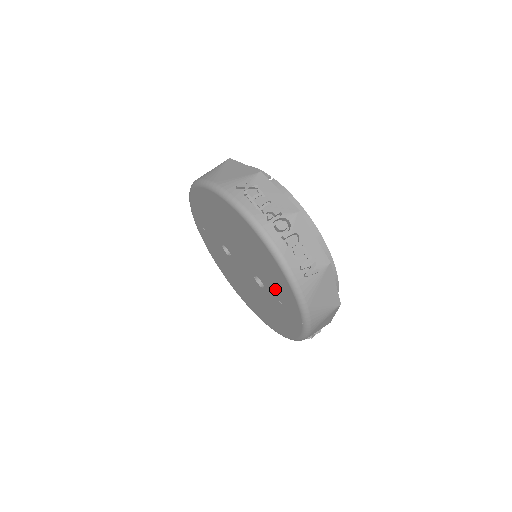
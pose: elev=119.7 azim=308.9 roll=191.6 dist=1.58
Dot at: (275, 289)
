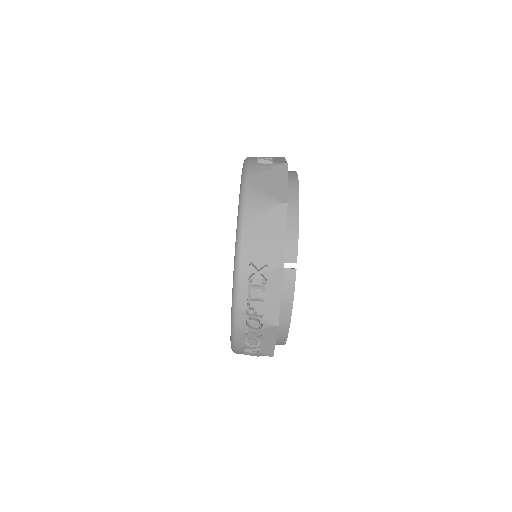
Dot at: occluded
